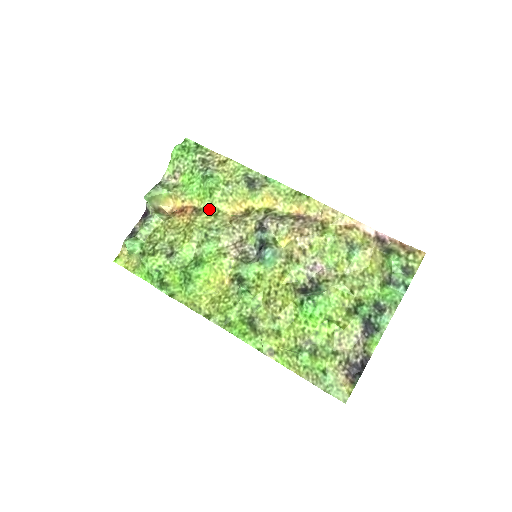
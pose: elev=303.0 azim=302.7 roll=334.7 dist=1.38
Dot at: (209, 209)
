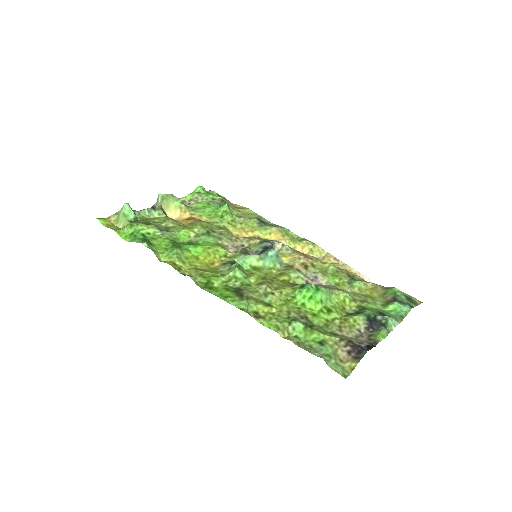
Dot at: (216, 224)
